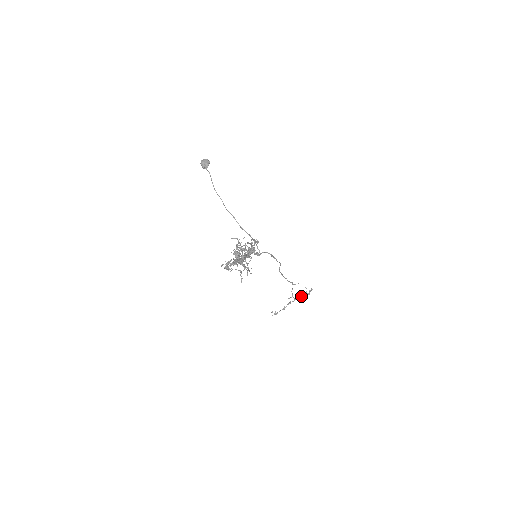
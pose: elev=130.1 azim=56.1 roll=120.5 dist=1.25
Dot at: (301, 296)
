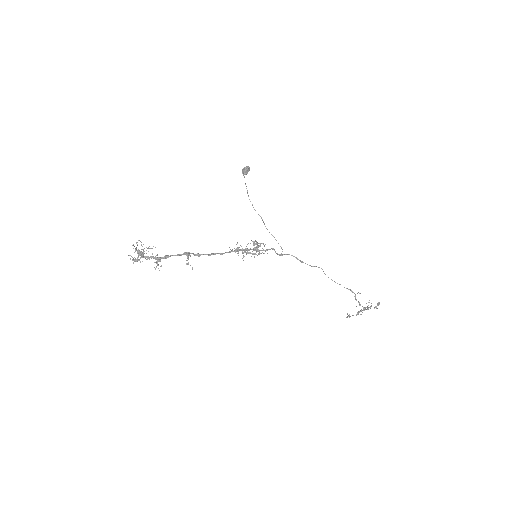
Dot at: (368, 307)
